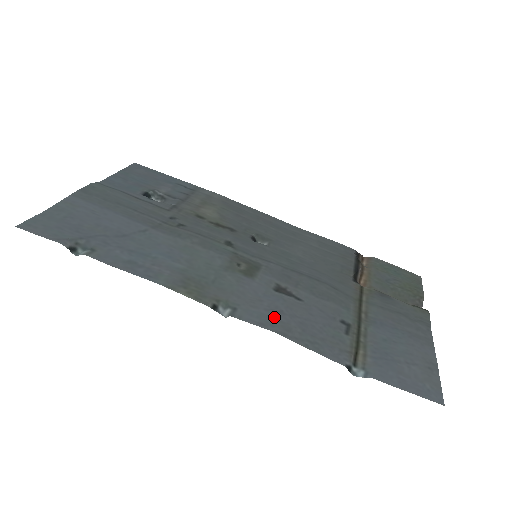
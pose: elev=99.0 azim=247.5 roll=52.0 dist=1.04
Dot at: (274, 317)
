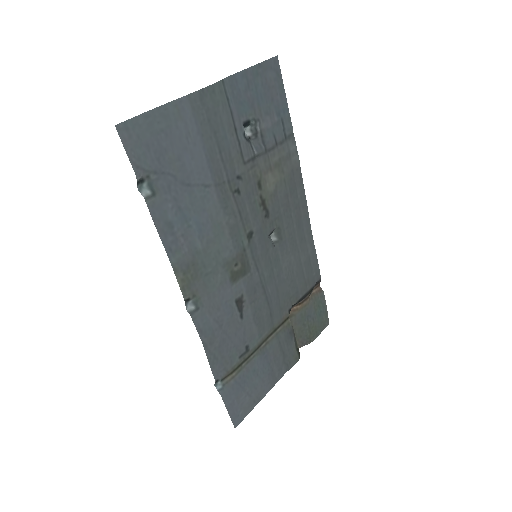
Dot at: (213, 329)
